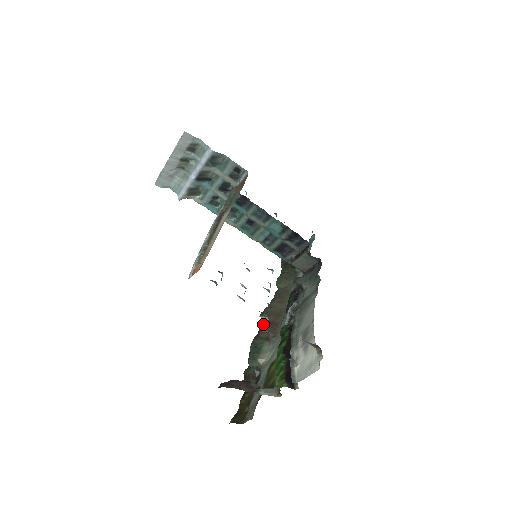
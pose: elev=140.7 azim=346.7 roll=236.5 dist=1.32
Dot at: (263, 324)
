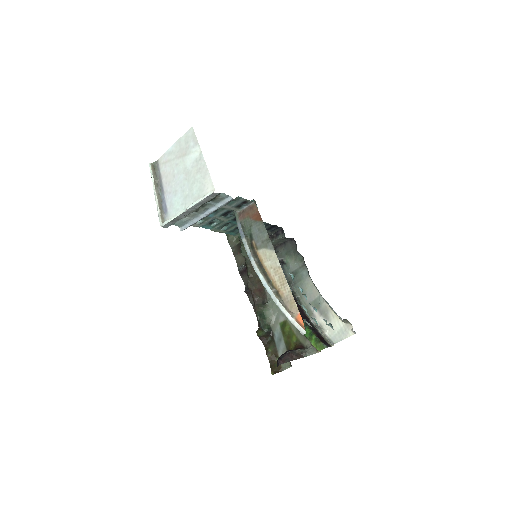
Dot at: (255, 294)
